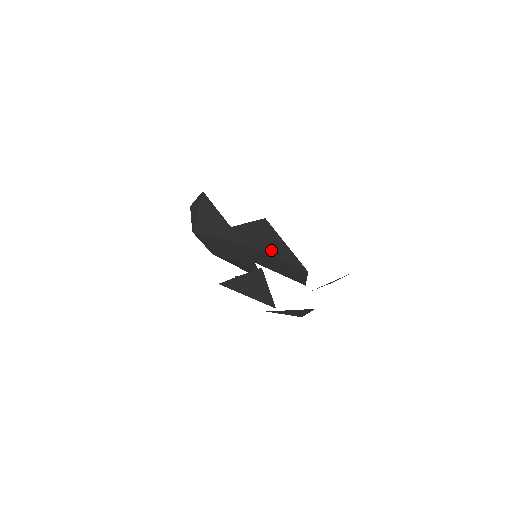
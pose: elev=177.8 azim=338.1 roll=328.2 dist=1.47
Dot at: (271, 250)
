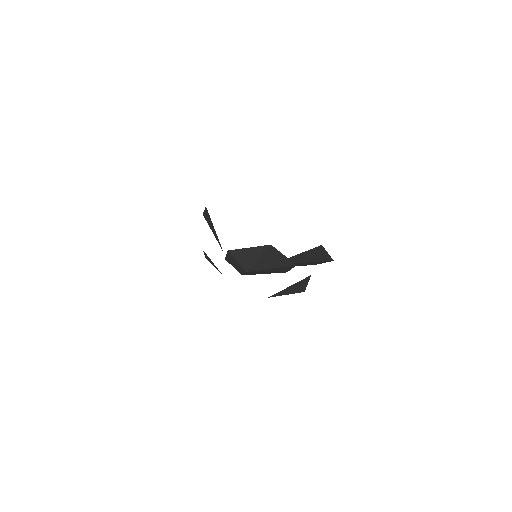
Dot at: (312, 260)
